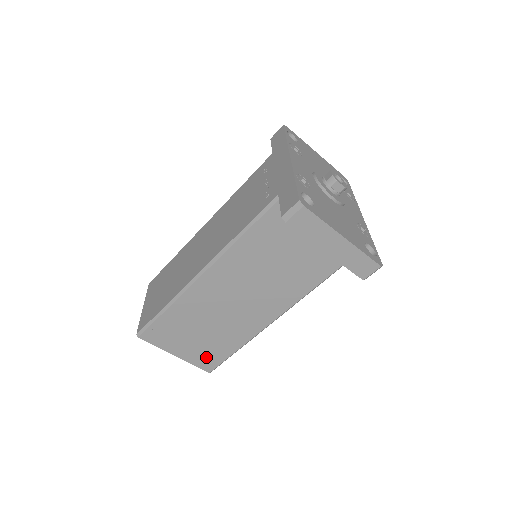
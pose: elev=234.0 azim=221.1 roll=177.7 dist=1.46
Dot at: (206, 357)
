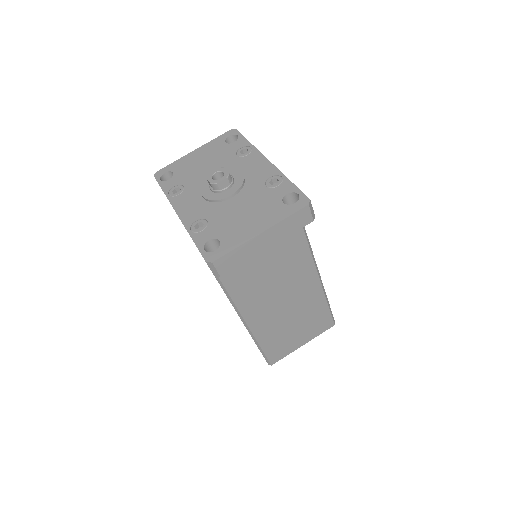
Dot at: (319, 325)
